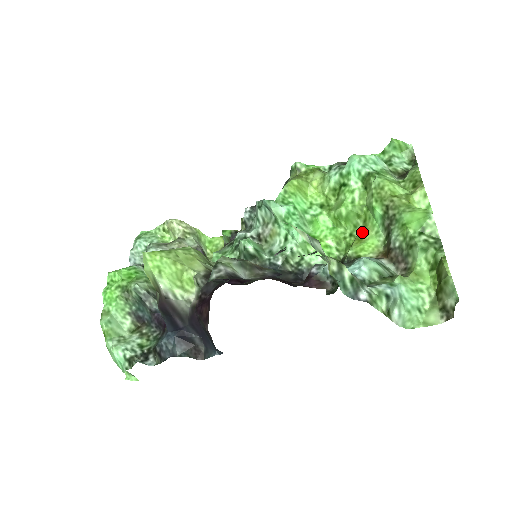
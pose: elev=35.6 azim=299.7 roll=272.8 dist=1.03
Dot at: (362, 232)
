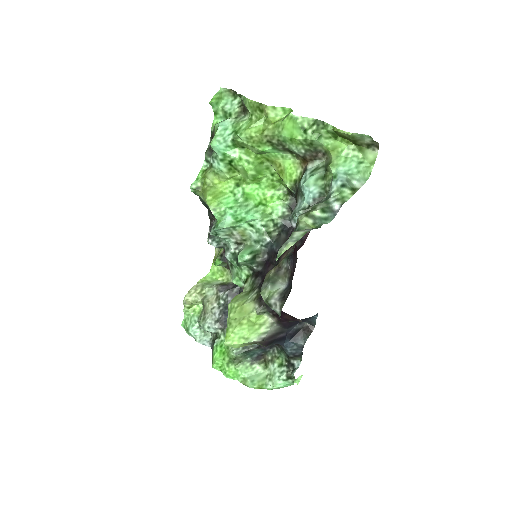
Dot at: (275, 167)
